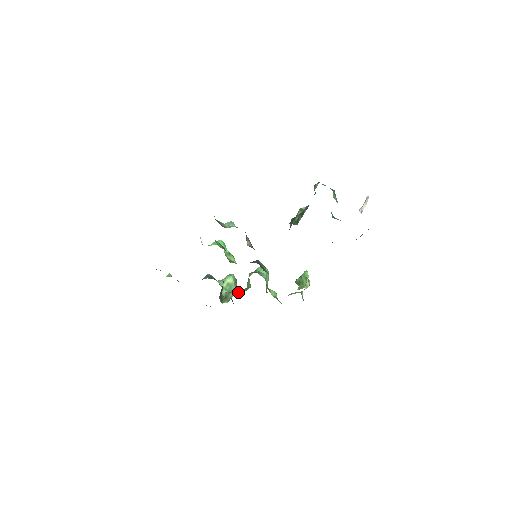
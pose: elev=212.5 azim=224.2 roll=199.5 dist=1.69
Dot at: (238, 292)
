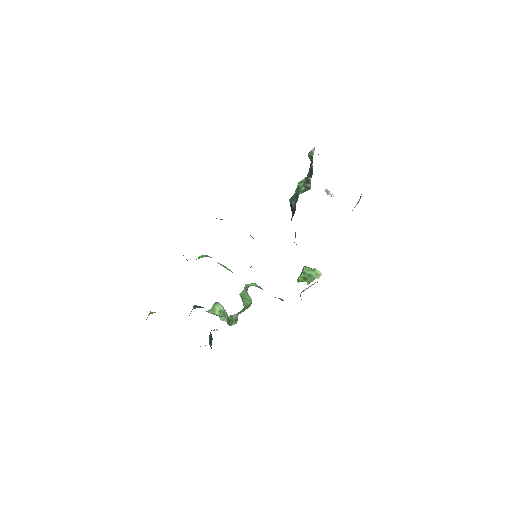
Dot at: (239, 312)
